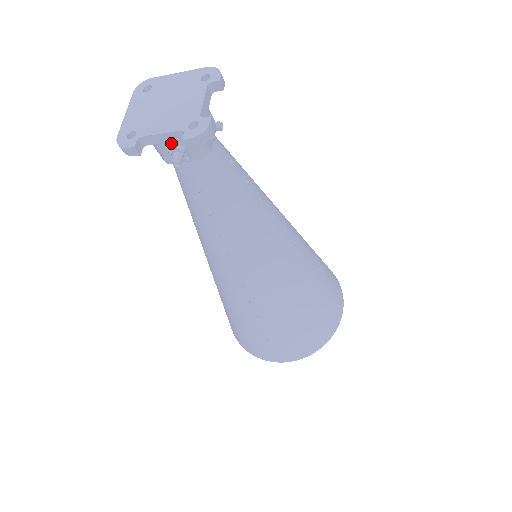
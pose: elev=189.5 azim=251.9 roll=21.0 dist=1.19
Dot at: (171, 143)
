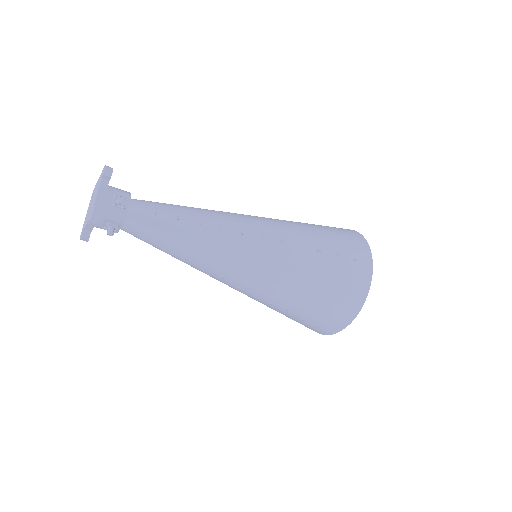
Dot at: (98, 225)
